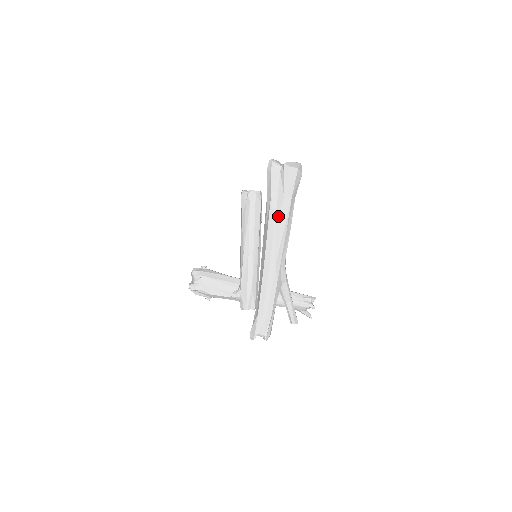
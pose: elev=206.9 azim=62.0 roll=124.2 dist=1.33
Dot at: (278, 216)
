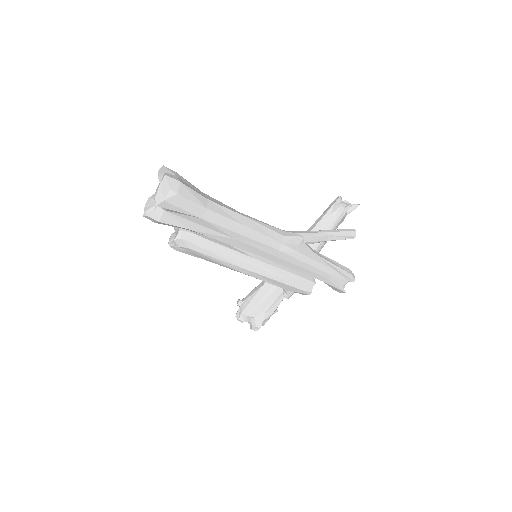
Dot at: (222, 232)
